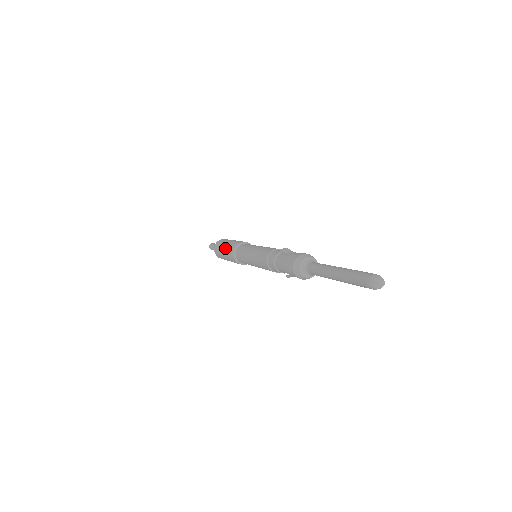
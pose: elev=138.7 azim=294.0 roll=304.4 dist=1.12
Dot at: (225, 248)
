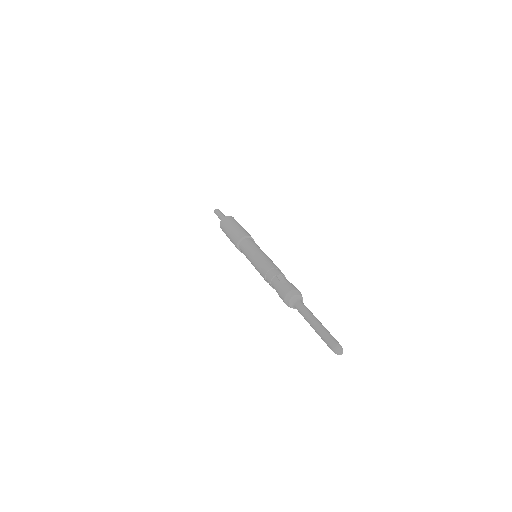
Dot at: (230, 234)
